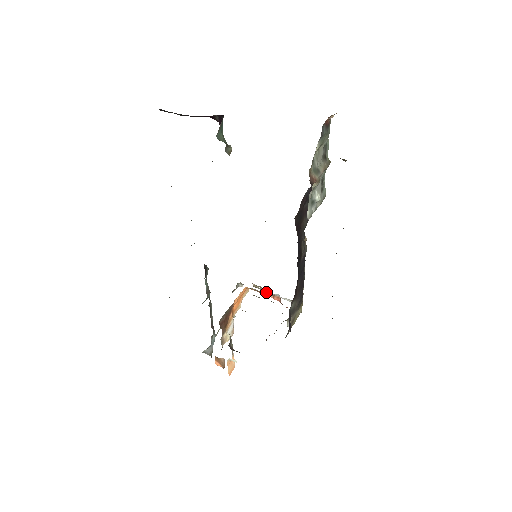
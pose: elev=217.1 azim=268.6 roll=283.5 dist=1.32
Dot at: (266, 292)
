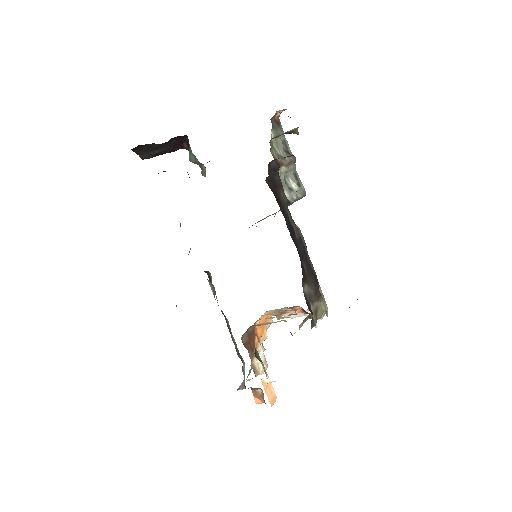
Dot at: (290, 317)
